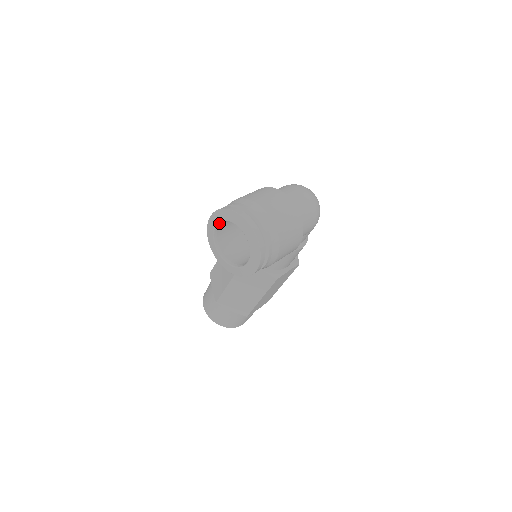
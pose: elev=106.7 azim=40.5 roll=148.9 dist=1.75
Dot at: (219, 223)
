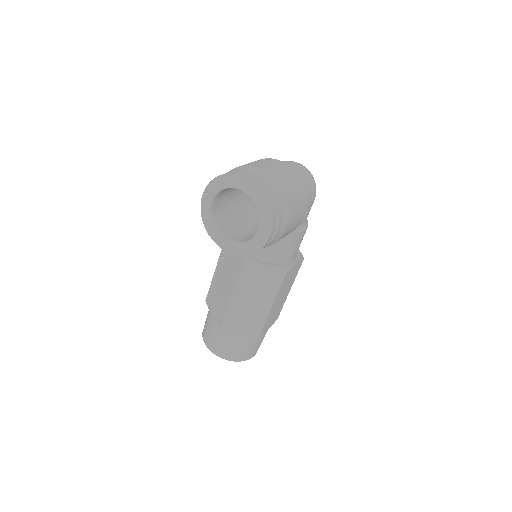
Dot at: (214, 197)
